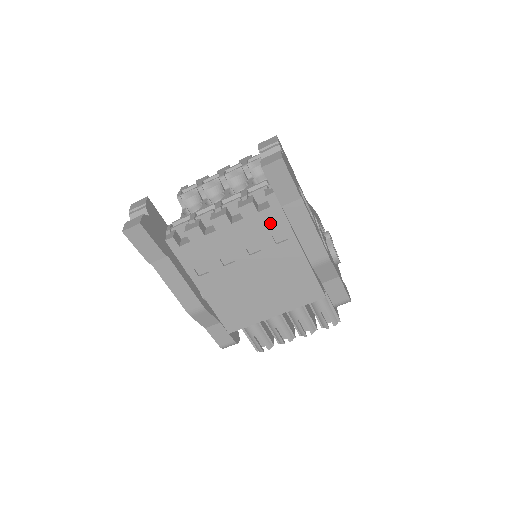
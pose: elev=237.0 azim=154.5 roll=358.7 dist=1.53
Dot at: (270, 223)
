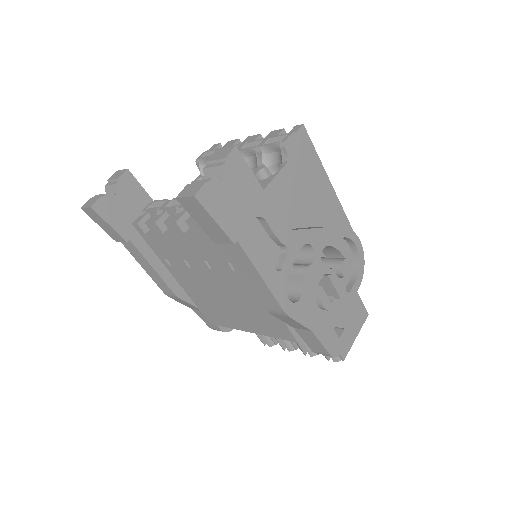
Dot at: (222, 249)
